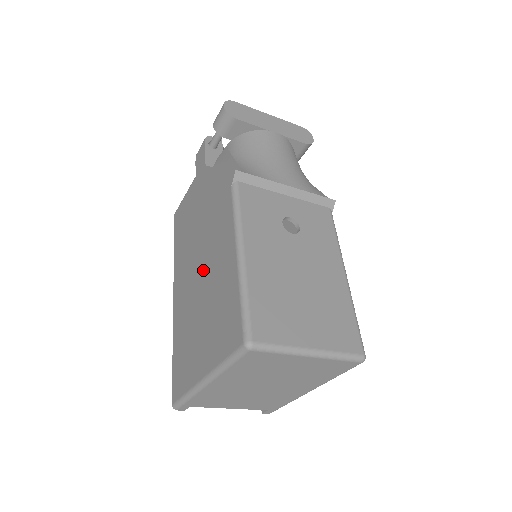
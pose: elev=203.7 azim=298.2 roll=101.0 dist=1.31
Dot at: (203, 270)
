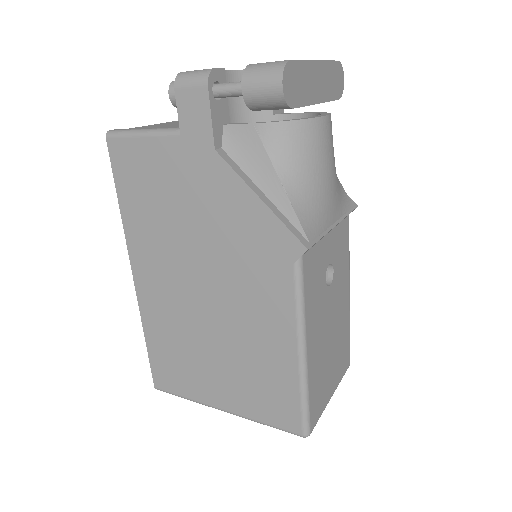
Dot at: (217, 309)
